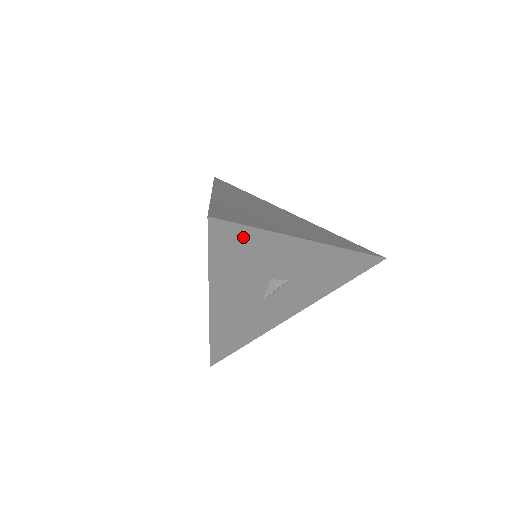
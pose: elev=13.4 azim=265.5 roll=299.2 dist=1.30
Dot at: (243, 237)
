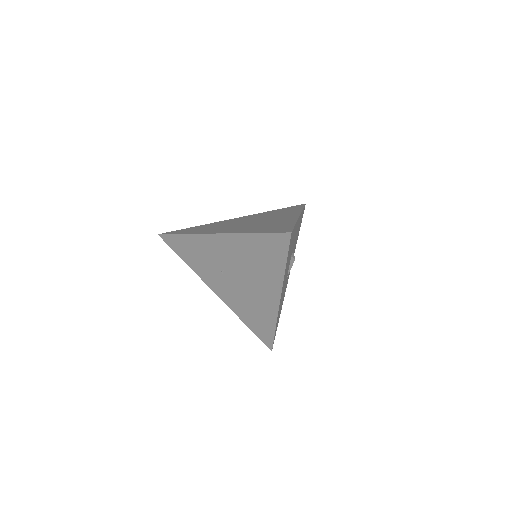
Dot at: occluded
